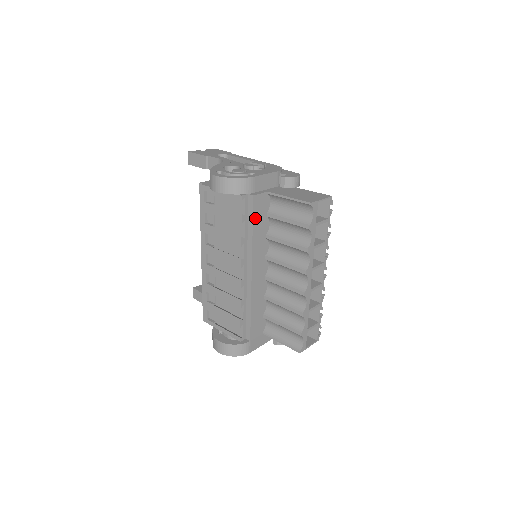
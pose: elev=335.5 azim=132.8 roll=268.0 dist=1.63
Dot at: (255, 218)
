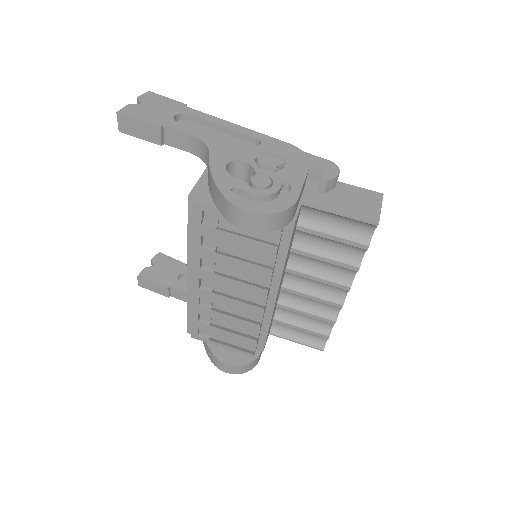
Dot at: (290, 243)
